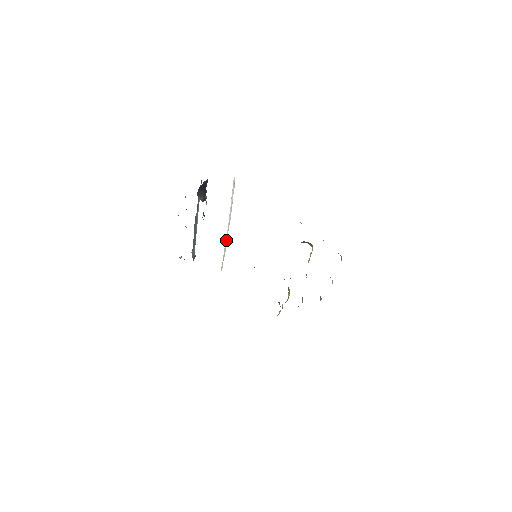
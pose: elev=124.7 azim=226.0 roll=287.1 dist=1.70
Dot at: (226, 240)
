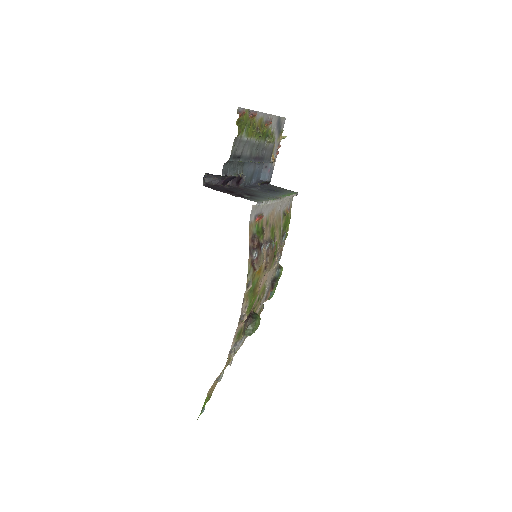
Dot at: (286, 198)
